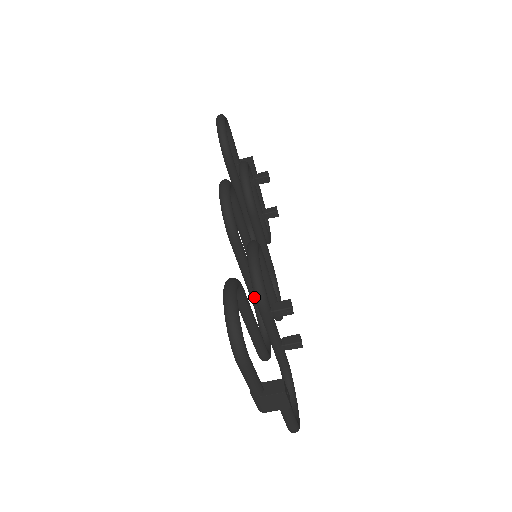
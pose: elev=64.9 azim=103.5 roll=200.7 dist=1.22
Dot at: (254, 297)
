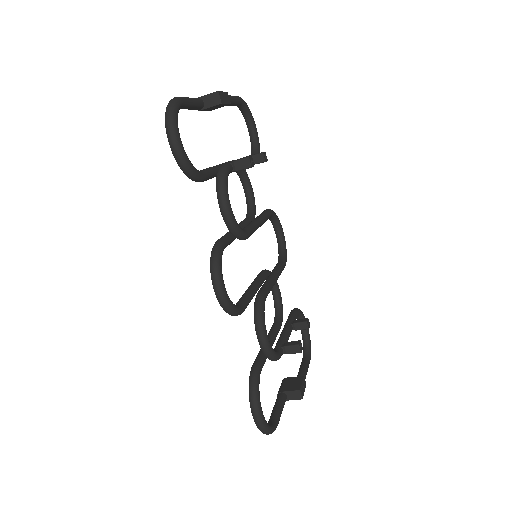
Dot at: occluded
